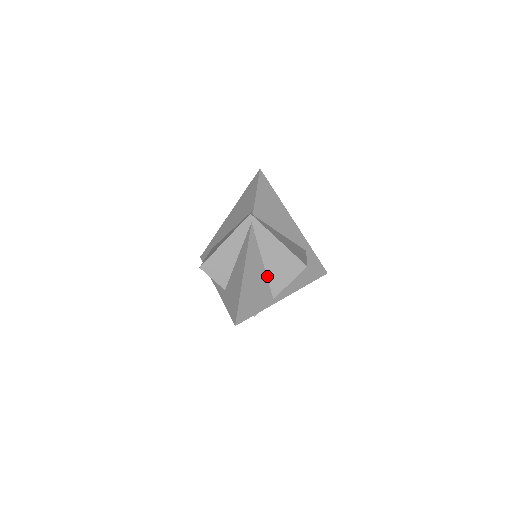
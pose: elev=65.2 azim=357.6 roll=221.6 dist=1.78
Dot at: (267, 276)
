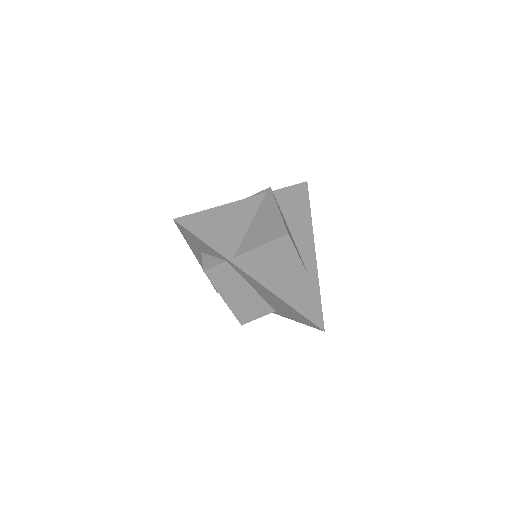
Dot at: (245, 236)
